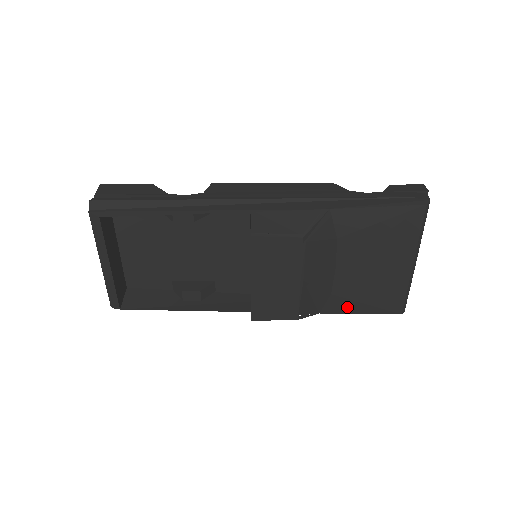
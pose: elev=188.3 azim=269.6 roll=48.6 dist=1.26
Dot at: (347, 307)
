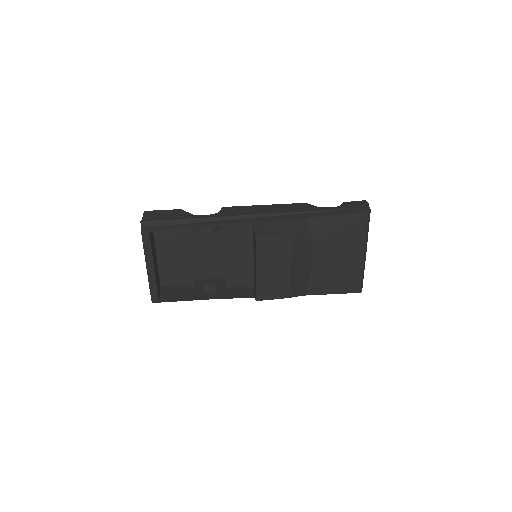
Dot at: (322, 289)
